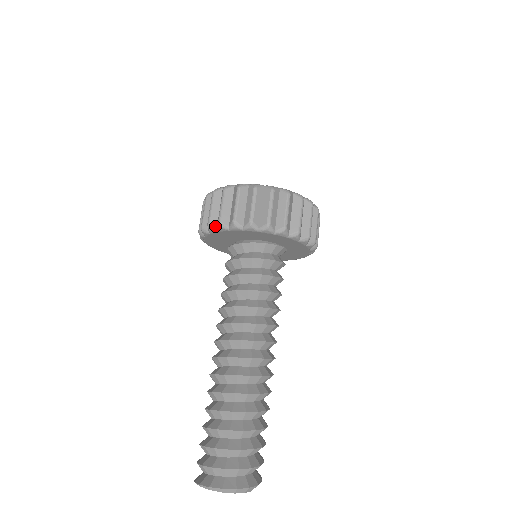
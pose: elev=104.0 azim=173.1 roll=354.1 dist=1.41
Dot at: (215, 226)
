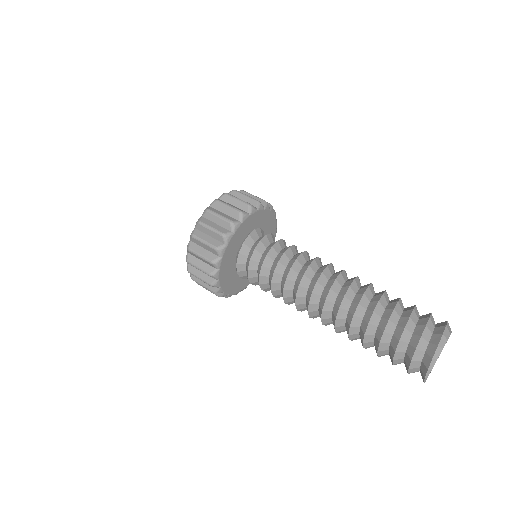
Dot at: (213, 280)
